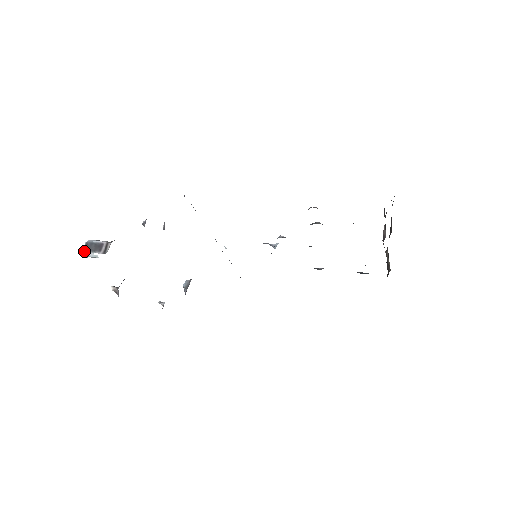
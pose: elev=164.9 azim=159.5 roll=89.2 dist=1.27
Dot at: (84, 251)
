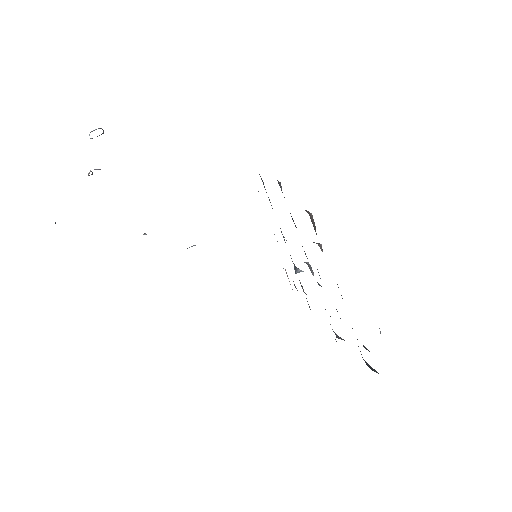
Dot at: occluded
